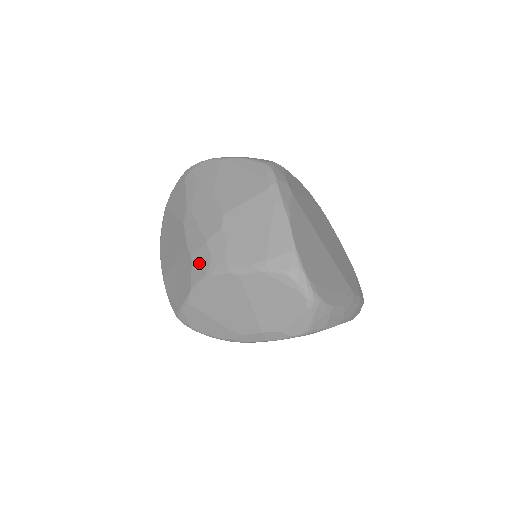
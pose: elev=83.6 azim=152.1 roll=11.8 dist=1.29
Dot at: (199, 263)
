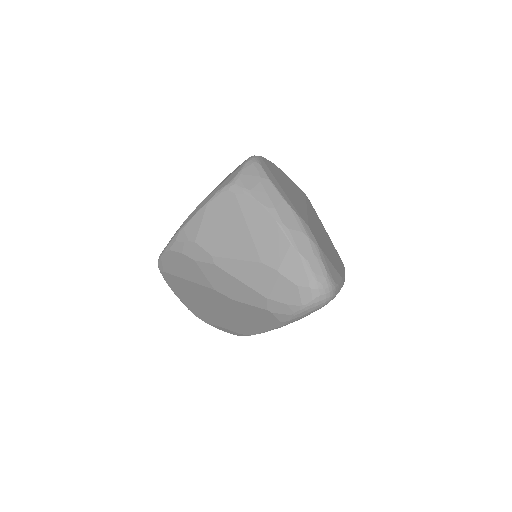
Dot at: occluded
